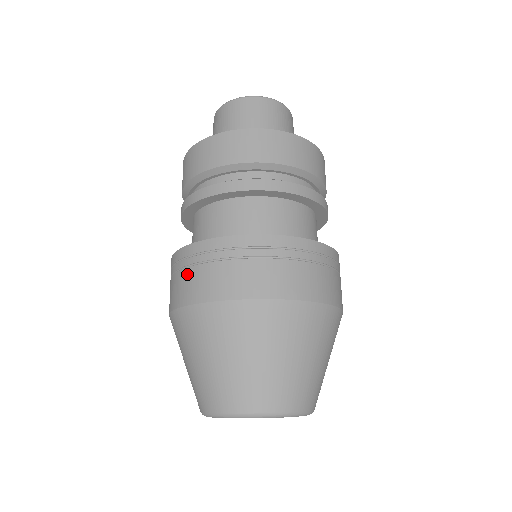
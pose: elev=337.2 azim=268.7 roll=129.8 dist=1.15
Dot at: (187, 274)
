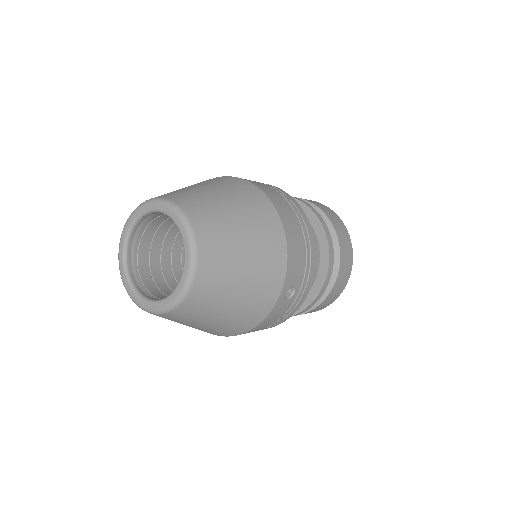
Dot at: occluded
